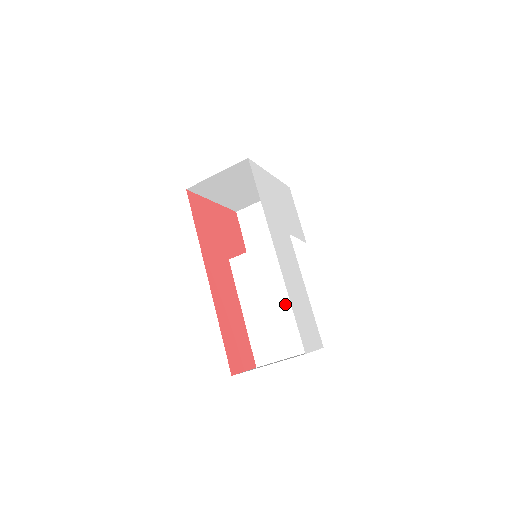
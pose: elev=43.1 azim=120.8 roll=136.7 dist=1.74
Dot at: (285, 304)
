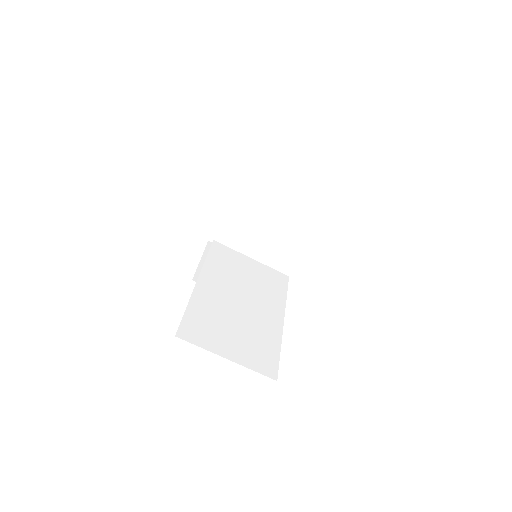
Dot at: (254, 314)
